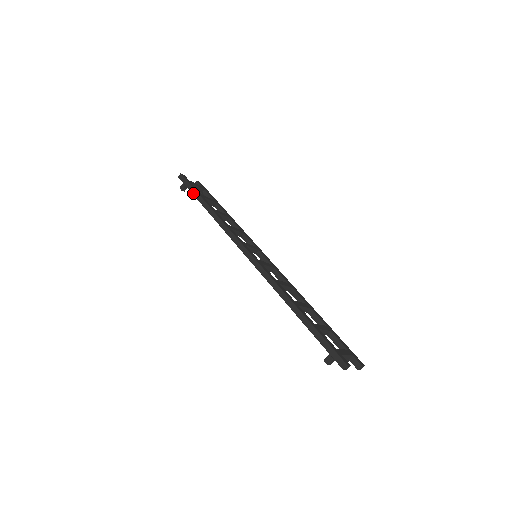
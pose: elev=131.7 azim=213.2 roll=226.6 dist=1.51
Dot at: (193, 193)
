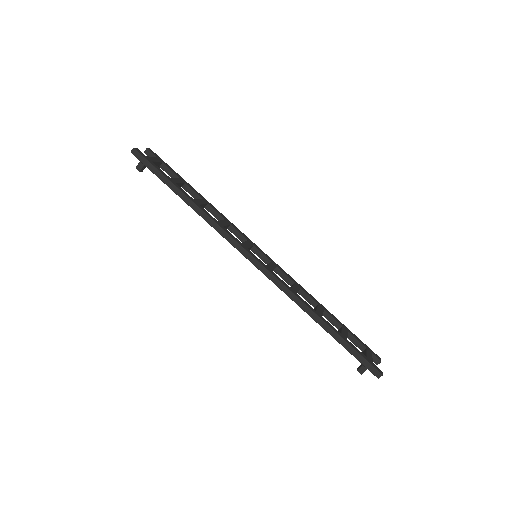
Dot at: (161, 178)
